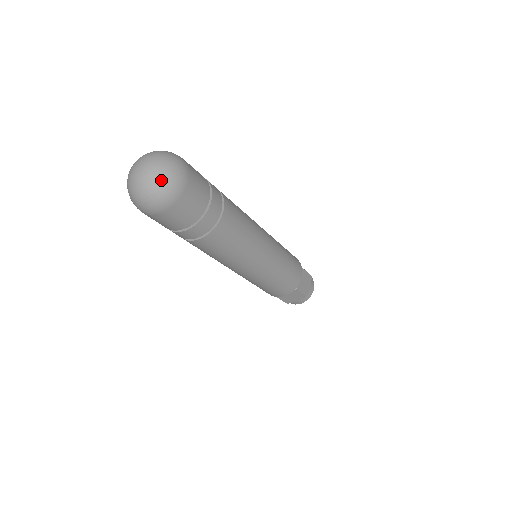
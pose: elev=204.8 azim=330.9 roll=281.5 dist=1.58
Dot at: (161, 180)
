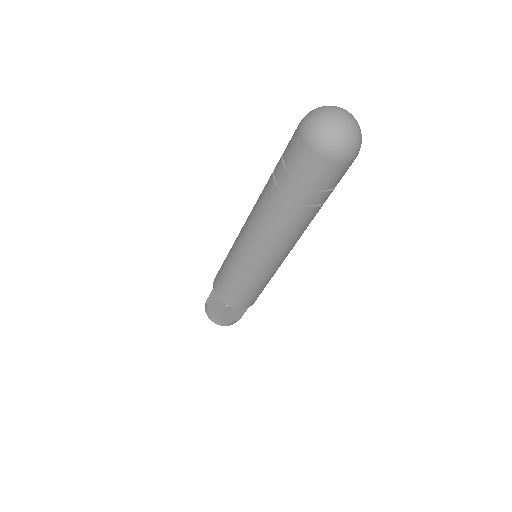
Dot at: (359, 137)
